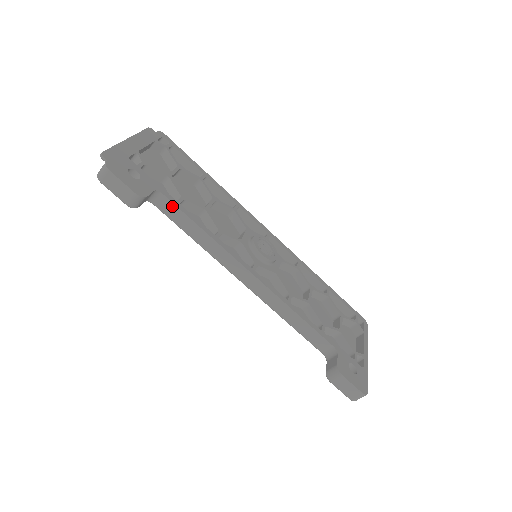
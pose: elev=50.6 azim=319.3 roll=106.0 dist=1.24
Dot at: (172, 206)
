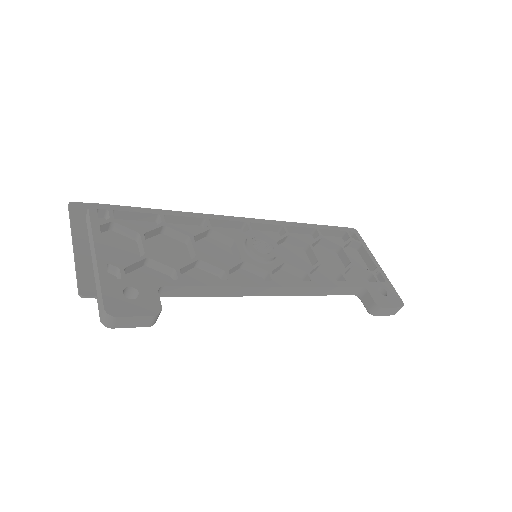
Dot at: (179, 289)
